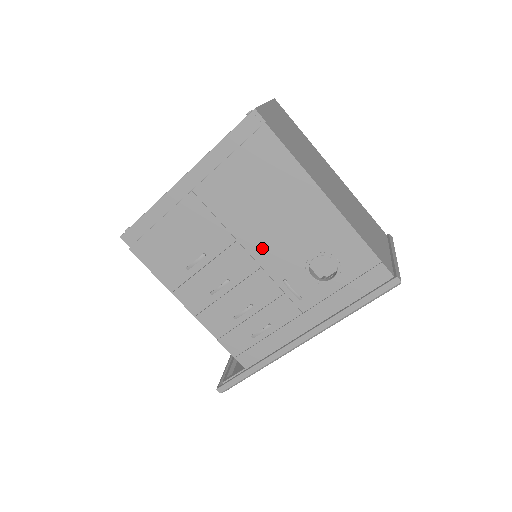
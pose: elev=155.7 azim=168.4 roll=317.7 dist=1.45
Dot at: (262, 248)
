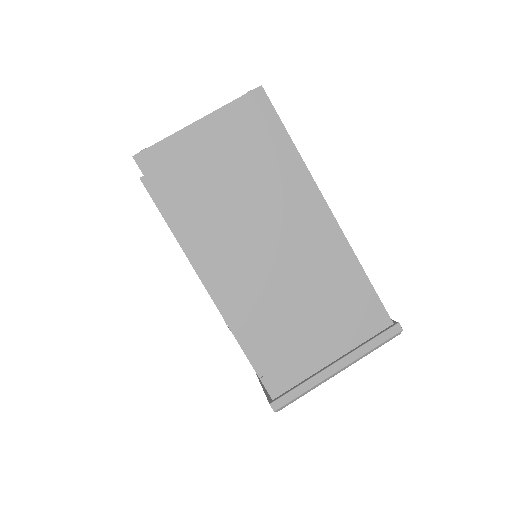
Dot at: occluded
